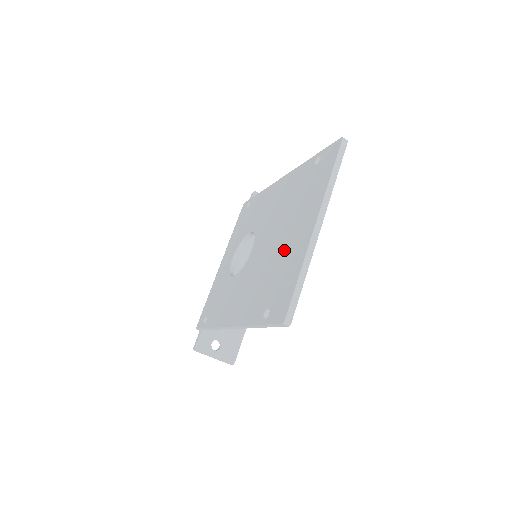
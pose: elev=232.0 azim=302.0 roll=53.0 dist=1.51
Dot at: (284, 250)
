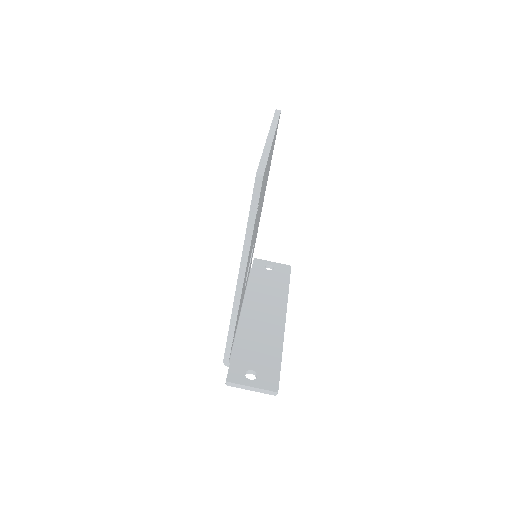
Dot at: occluded
